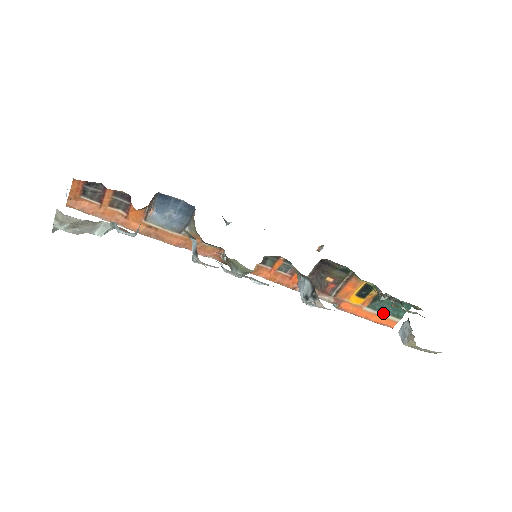
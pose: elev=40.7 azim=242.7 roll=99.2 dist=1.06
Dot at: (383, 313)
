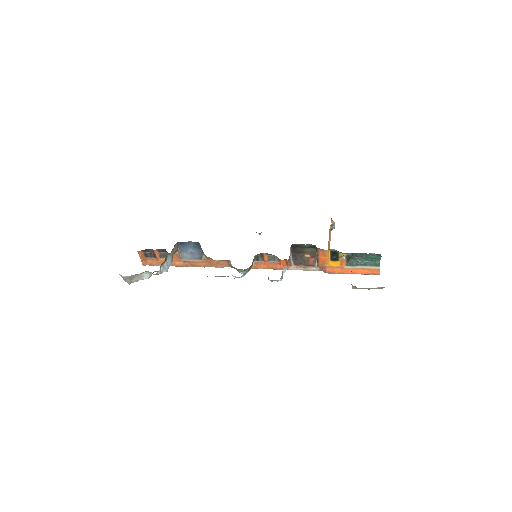
Dot at: (362, 266)
